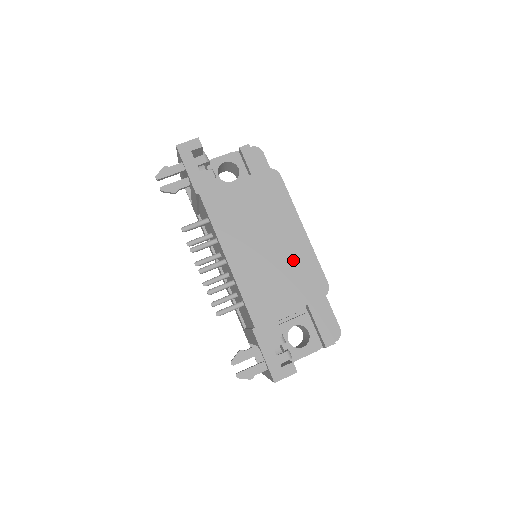
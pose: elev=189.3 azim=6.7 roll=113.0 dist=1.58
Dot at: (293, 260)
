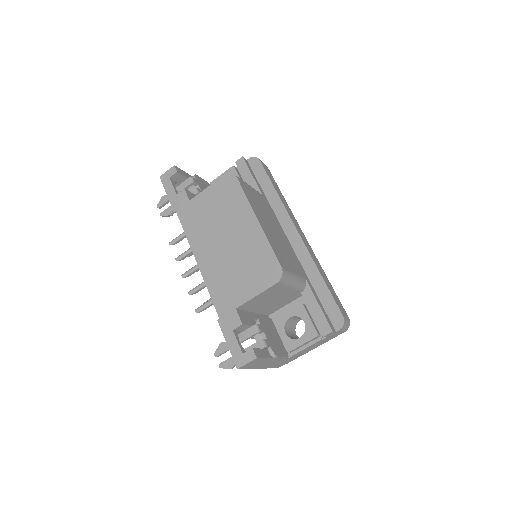
Dot at: (249, 251)
